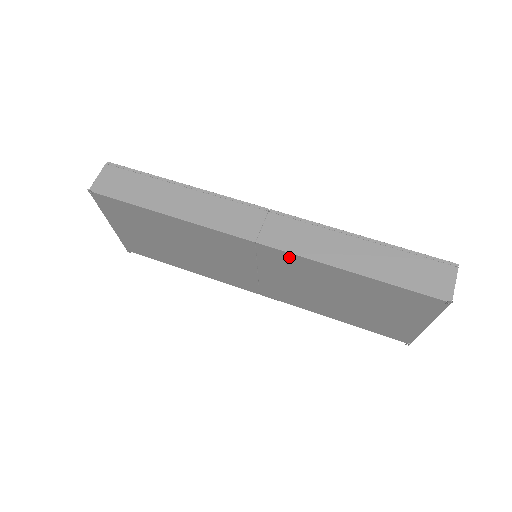
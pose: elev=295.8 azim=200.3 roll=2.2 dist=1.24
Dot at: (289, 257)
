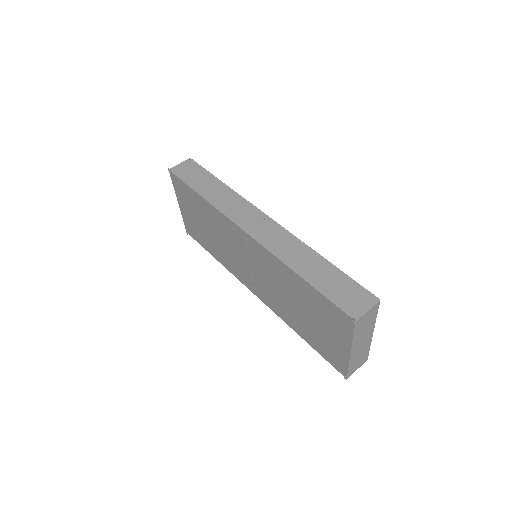
Dot at: (263, 251)
